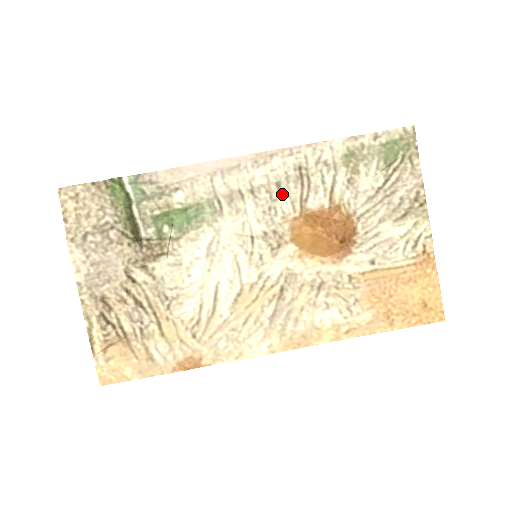
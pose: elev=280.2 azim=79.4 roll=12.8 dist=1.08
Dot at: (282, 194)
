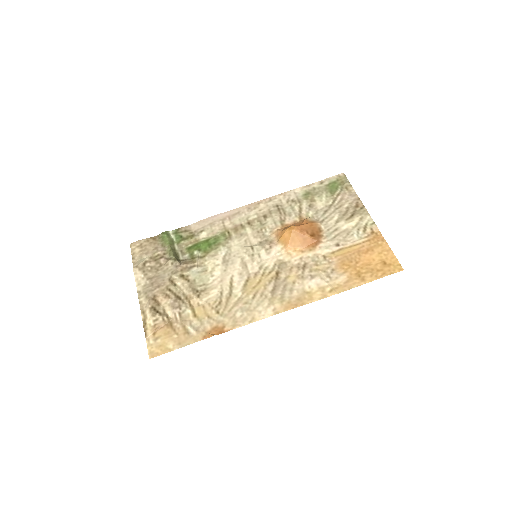
Dot at: (268, 220)
